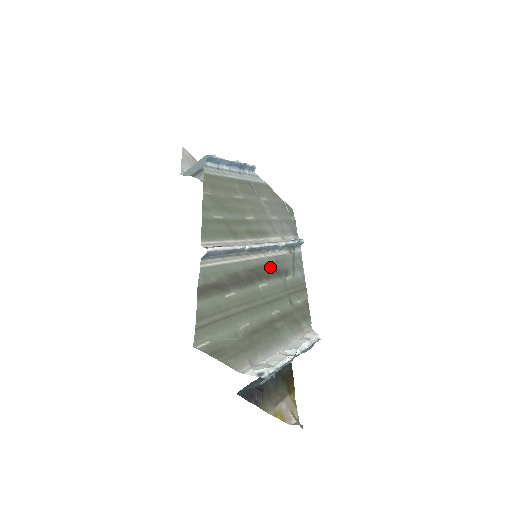
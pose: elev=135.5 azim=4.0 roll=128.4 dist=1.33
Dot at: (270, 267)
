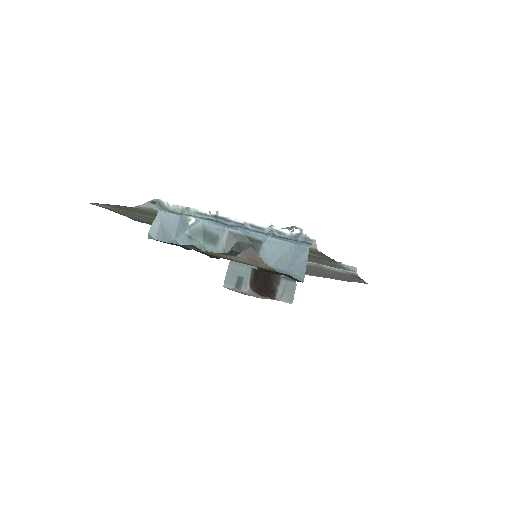
Dot at: occluded
